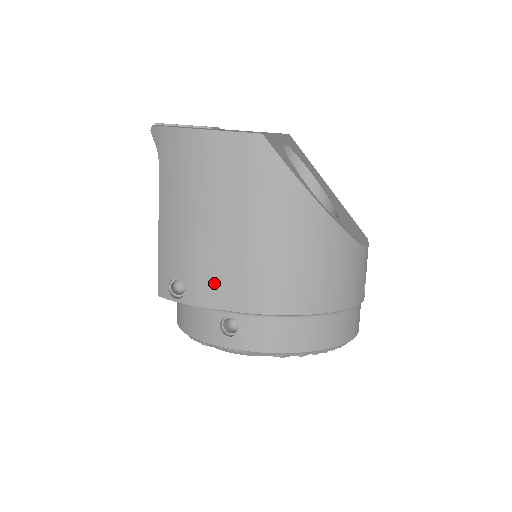
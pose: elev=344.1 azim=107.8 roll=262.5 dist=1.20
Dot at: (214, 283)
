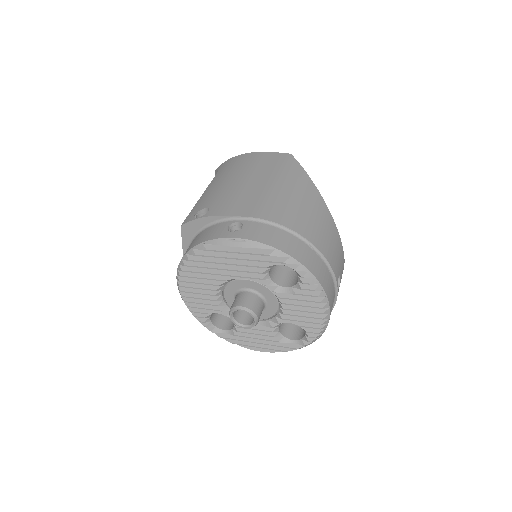
Dot at: (234, 204)
